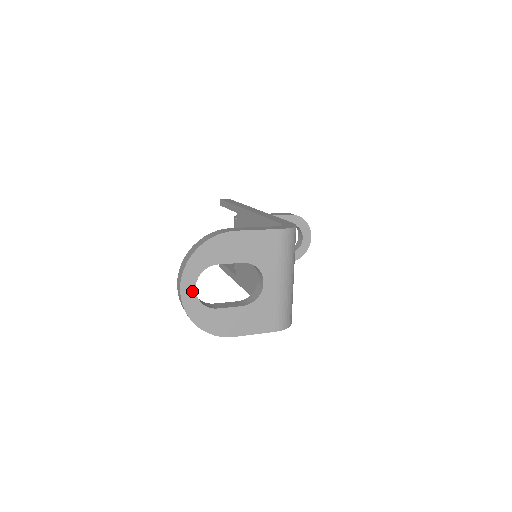
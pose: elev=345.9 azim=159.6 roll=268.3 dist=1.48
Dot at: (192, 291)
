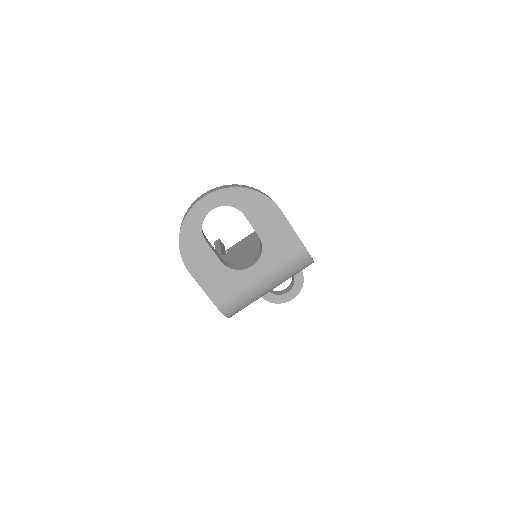
Dot at: (208, 208)
